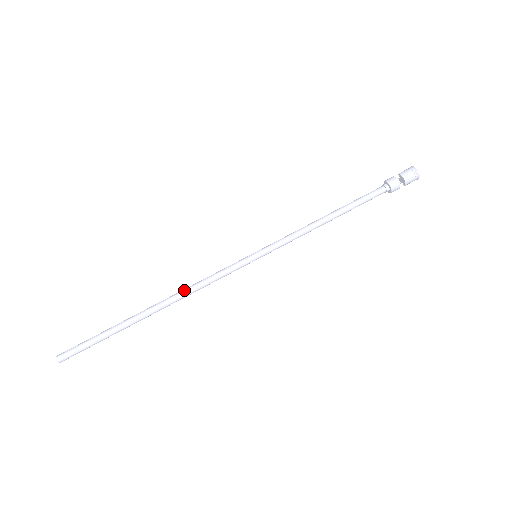
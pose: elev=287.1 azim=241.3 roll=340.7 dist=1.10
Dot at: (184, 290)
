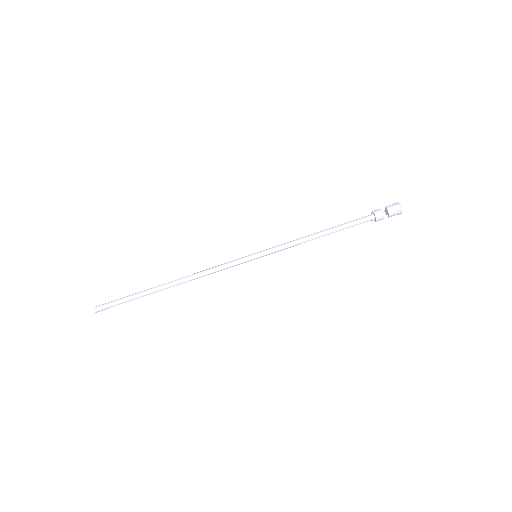
Dot at: (196, 273)
